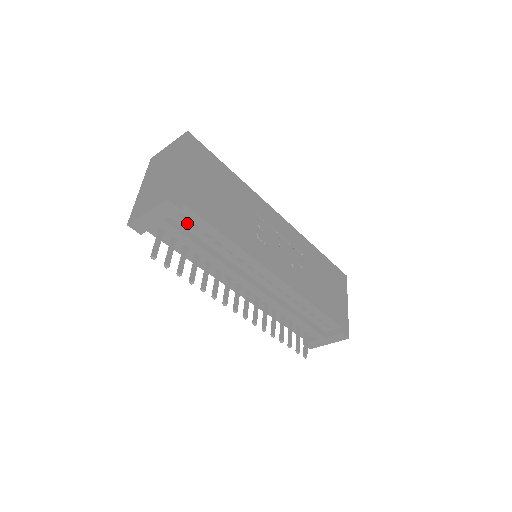
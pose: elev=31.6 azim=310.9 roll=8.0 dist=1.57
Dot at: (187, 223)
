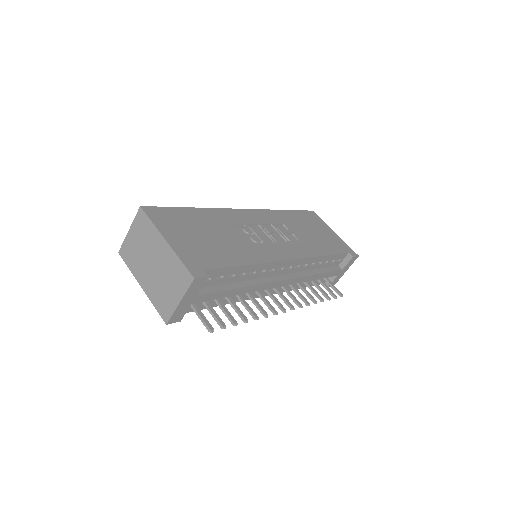
Dot at: (211, 281)
